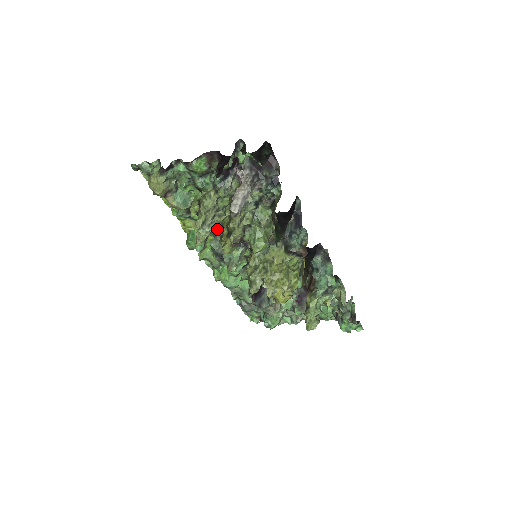
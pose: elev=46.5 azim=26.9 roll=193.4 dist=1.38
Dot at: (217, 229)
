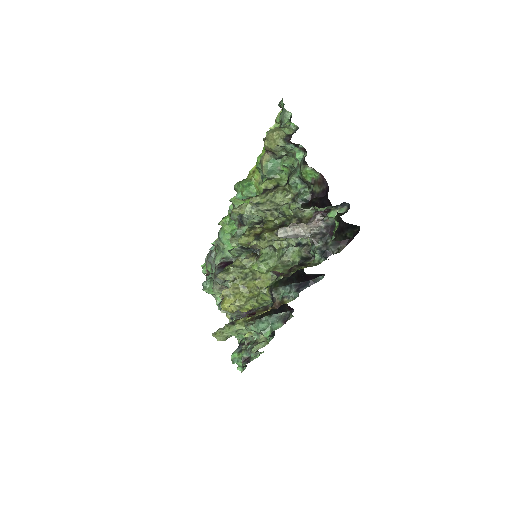
Dot at: occluded
